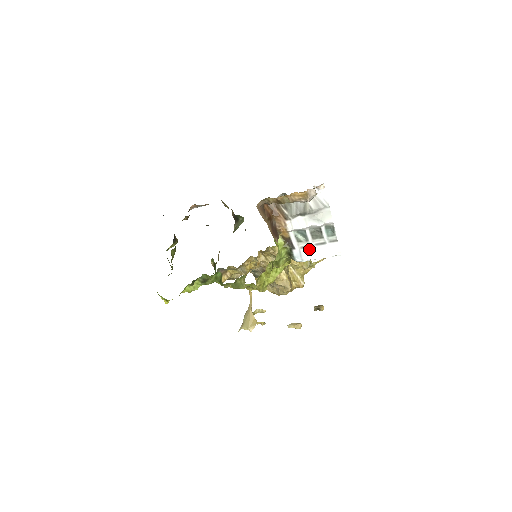
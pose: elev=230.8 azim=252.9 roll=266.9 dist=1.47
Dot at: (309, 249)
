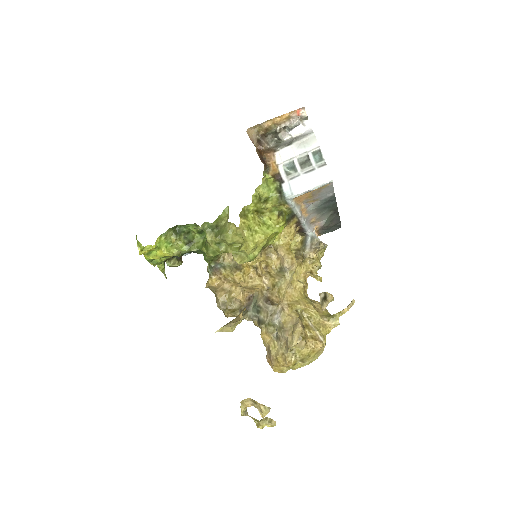
Dot at: (298, 180)
